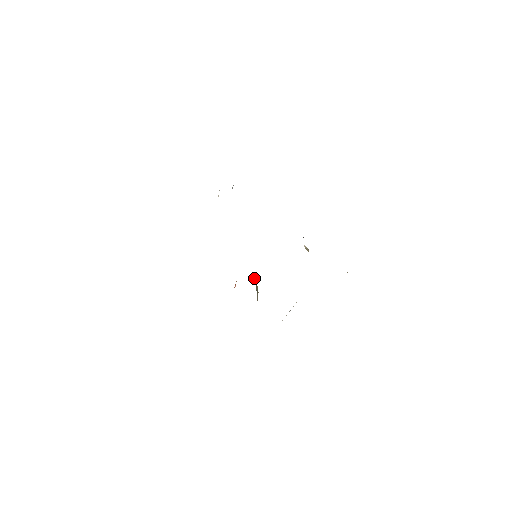
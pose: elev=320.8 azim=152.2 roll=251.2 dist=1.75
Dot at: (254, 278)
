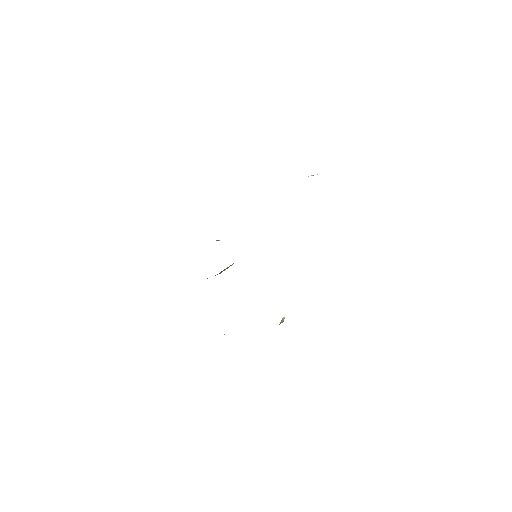
Dot at: (232, 264)
